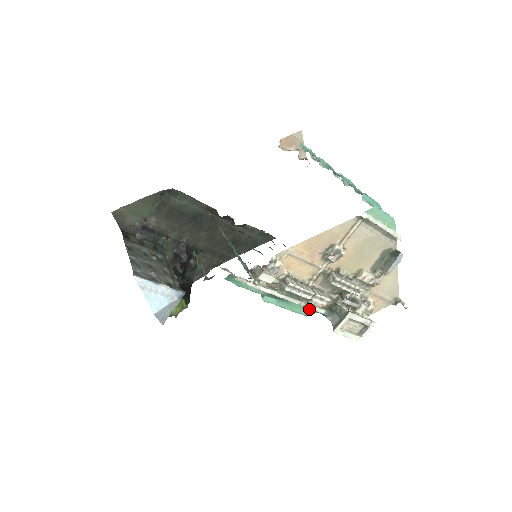
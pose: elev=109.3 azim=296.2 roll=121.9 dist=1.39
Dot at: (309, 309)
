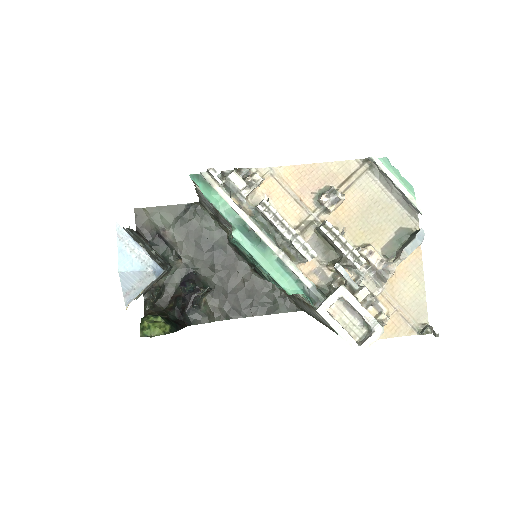
Dot at: (292, 280)
